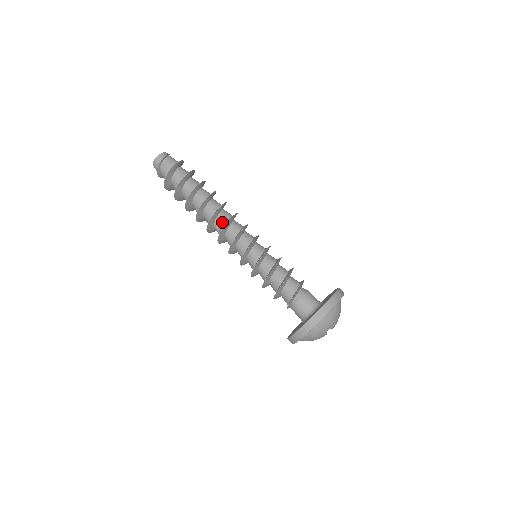
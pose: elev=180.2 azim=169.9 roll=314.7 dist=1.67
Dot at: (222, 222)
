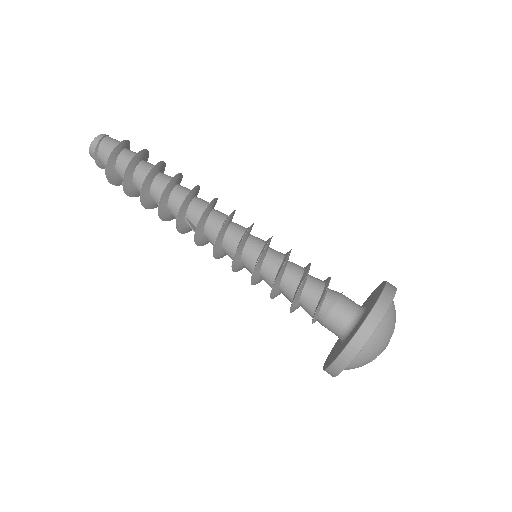
Dot at: (193, 225)
